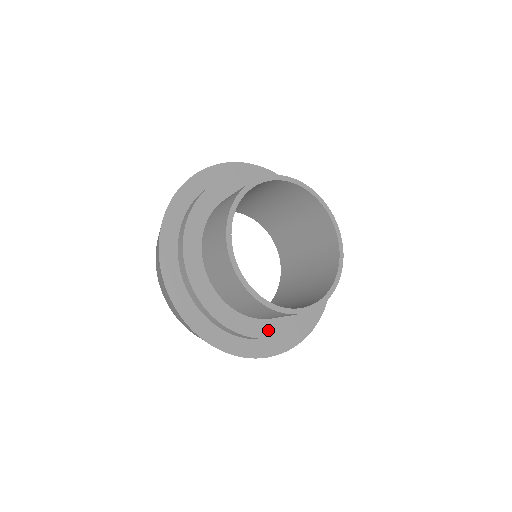
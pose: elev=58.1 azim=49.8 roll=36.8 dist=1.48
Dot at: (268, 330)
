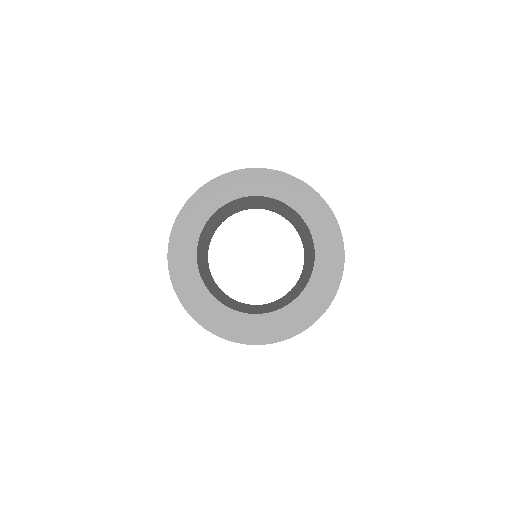
Dot at: (293, 312)
